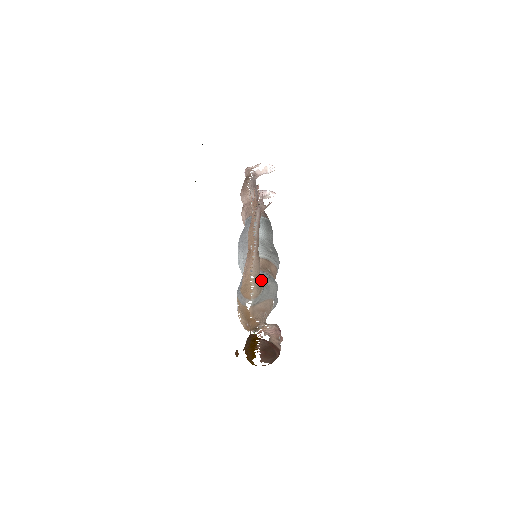
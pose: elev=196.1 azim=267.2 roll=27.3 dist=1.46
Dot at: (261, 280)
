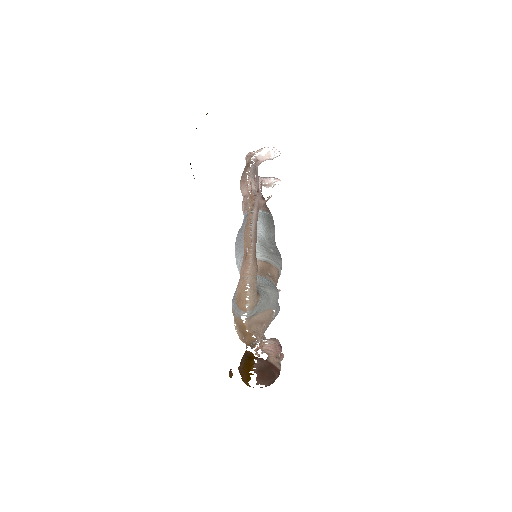
Dot at: (259, 287)
